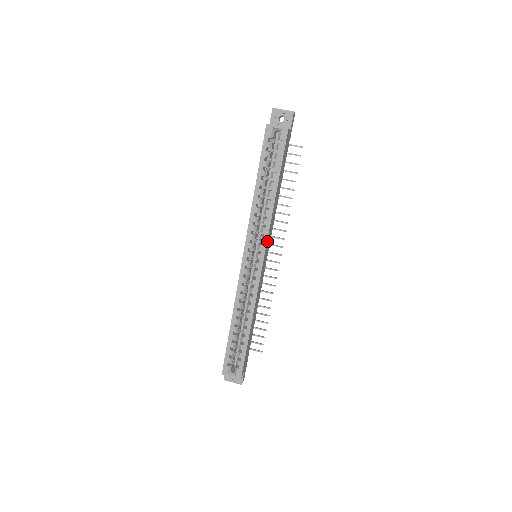
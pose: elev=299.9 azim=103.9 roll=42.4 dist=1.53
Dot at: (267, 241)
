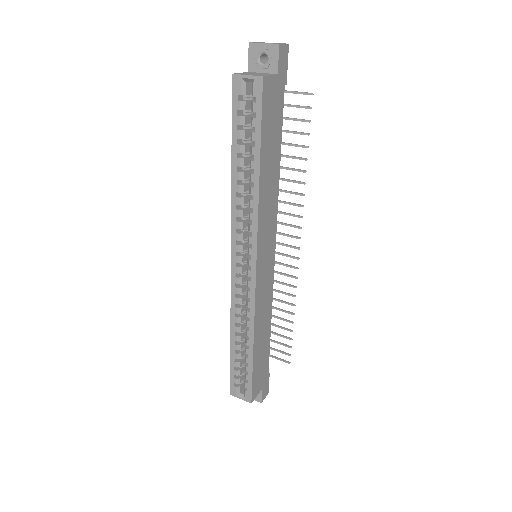
Dot at: (259, 242)
